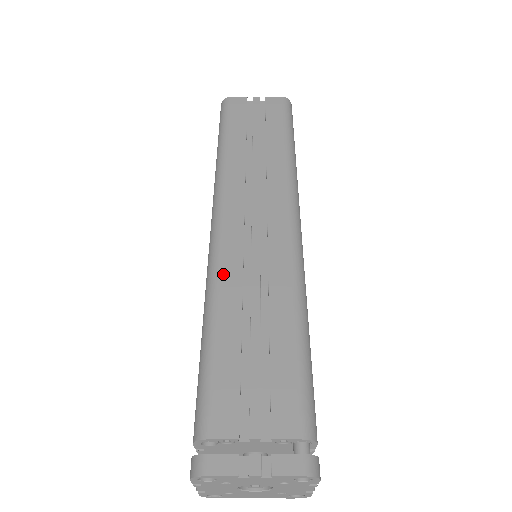
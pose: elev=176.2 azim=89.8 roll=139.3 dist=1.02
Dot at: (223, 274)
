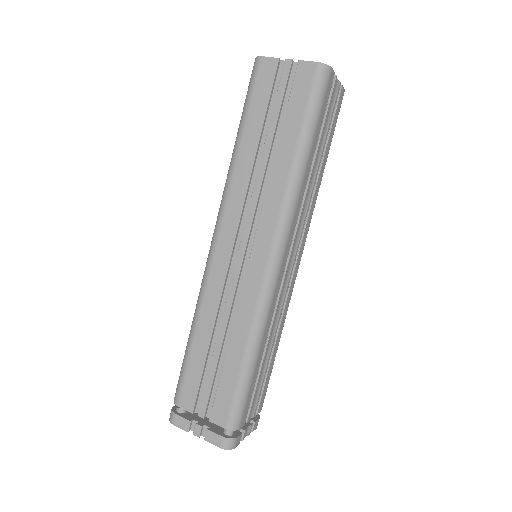
Dot at: (207, 294)
